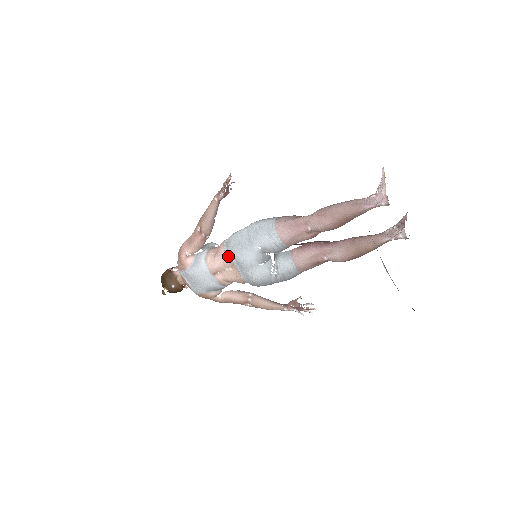
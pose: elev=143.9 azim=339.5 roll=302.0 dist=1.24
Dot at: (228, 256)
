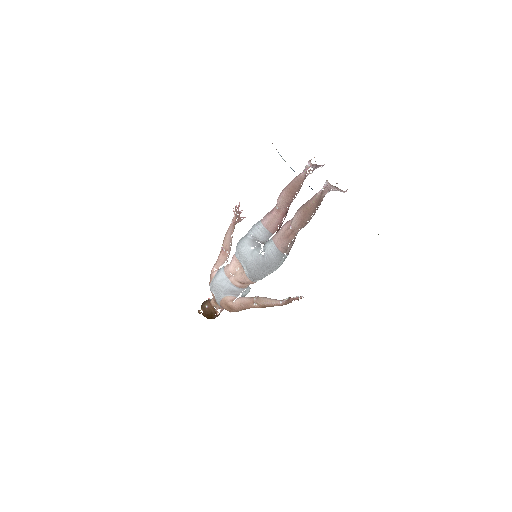
Dot at: (236, 256)
